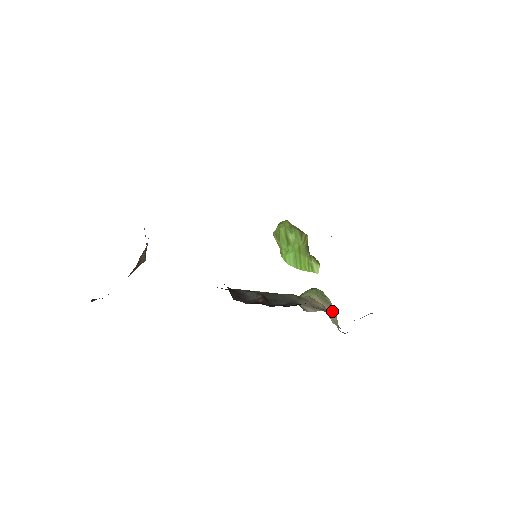
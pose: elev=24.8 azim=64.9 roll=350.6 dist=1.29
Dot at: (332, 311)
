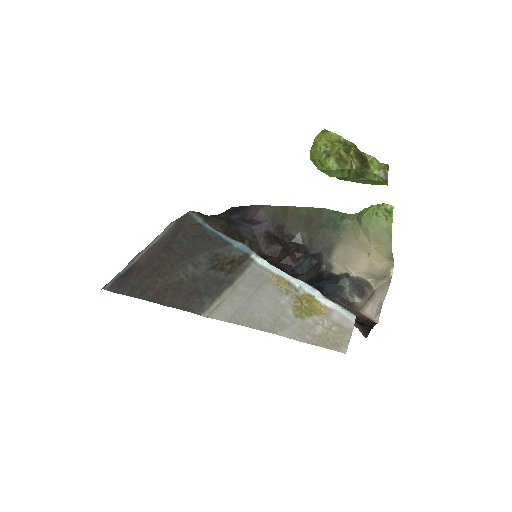
Dot at: (385, 250)
